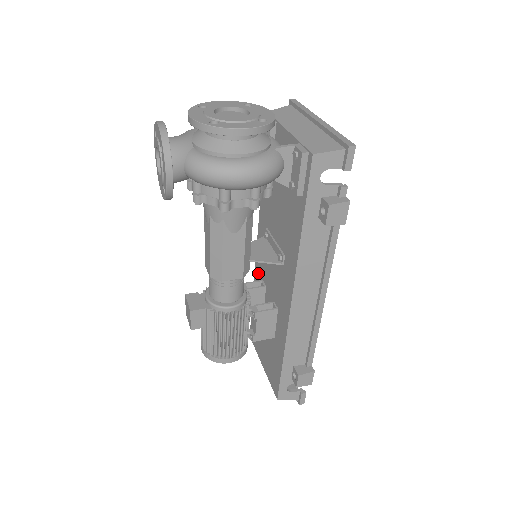
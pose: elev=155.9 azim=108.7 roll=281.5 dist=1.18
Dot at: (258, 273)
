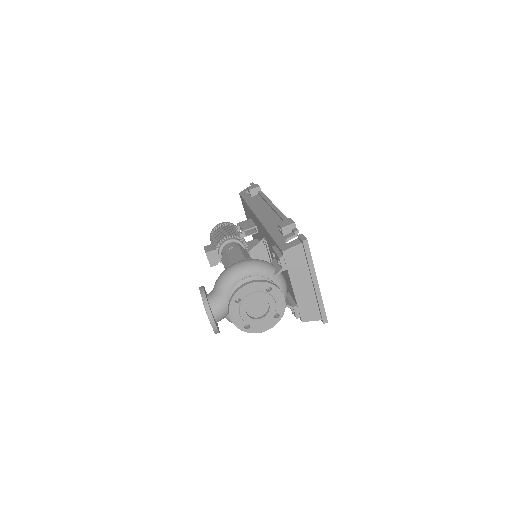
Dot at: occluded
